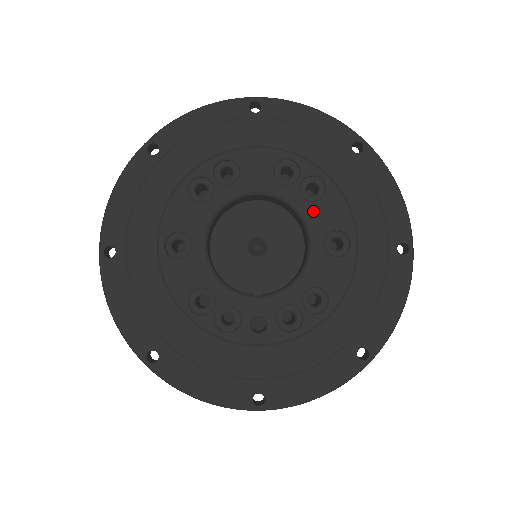
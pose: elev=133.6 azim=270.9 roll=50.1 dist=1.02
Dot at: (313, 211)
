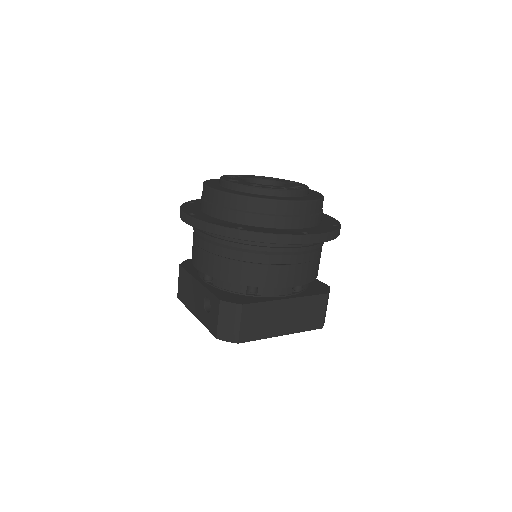
Dot at: (277, 180)
